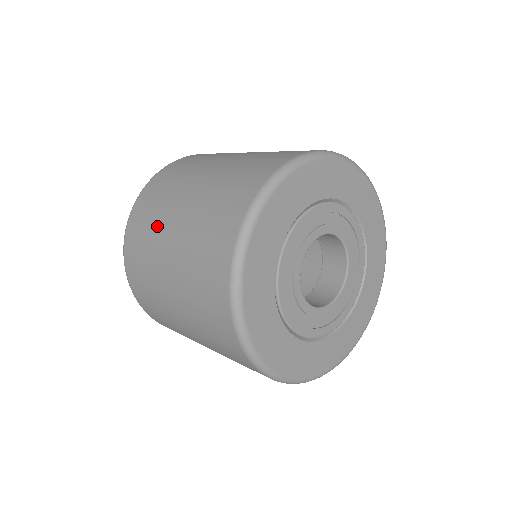
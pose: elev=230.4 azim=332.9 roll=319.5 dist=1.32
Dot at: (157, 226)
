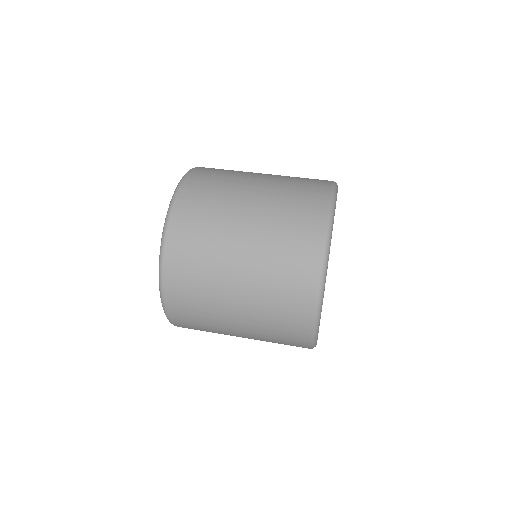
Dot at: (214, 265)
